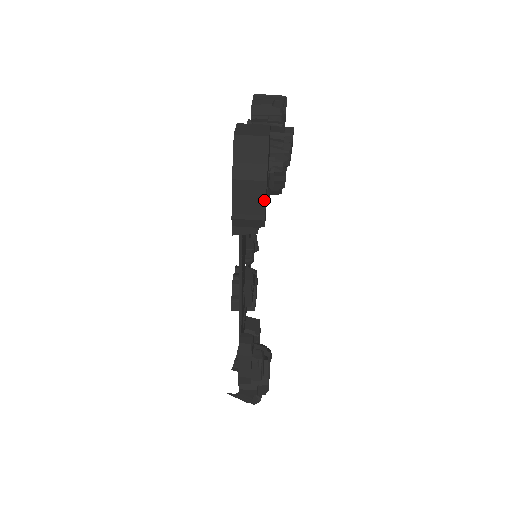
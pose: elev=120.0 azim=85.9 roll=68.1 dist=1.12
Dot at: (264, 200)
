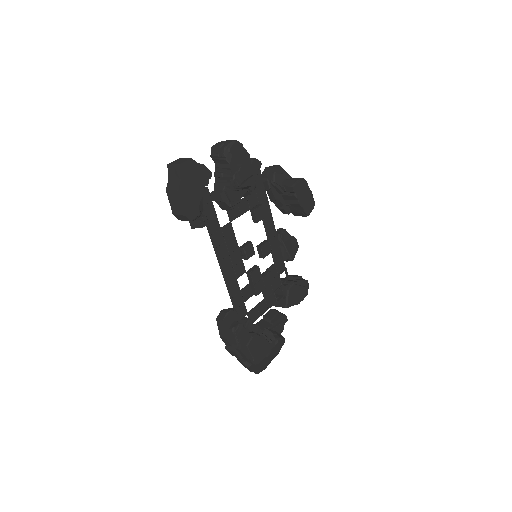
Dot at: (181, 202)
